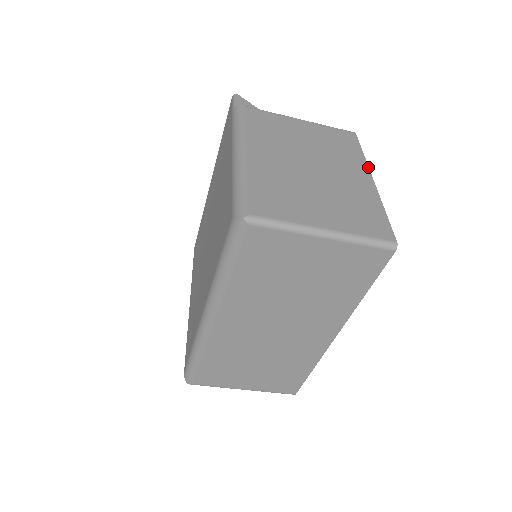
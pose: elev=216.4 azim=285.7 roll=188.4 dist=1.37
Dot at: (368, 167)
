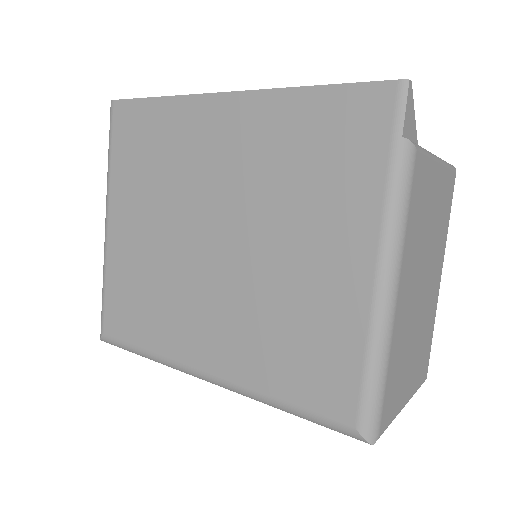
Dot at: occluded
